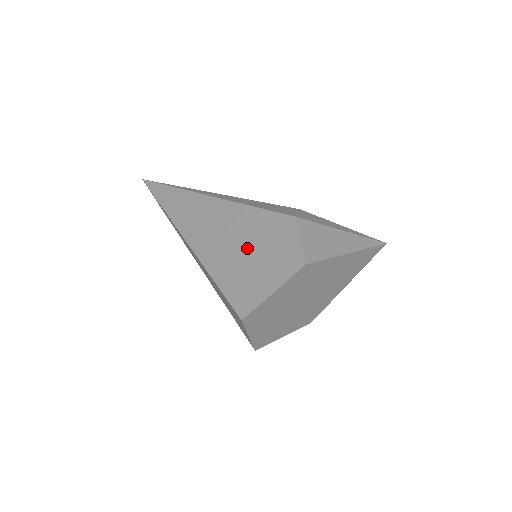
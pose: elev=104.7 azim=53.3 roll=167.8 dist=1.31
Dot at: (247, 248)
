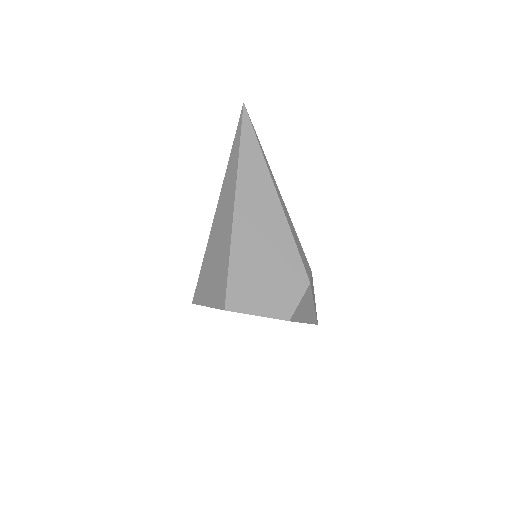
Dot at: (268, 266)
